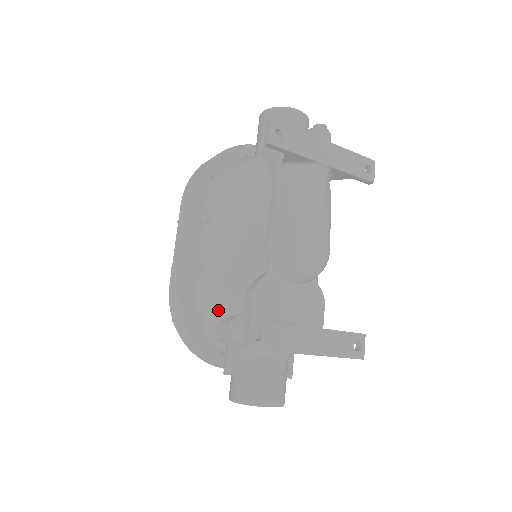
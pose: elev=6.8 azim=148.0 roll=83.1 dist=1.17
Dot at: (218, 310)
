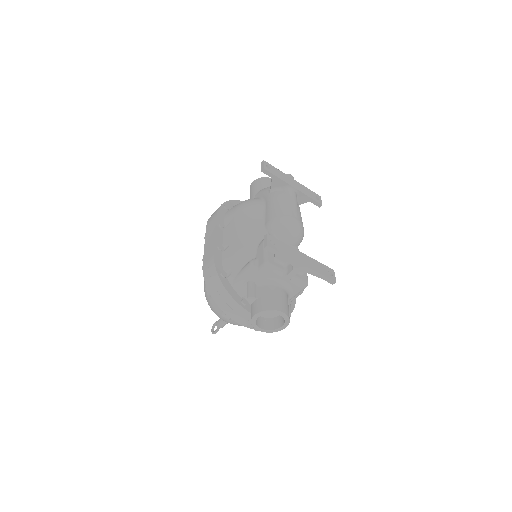
Dot at: (240, 262)
